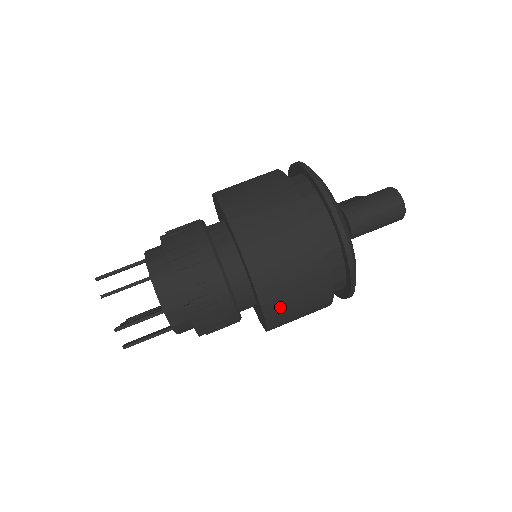
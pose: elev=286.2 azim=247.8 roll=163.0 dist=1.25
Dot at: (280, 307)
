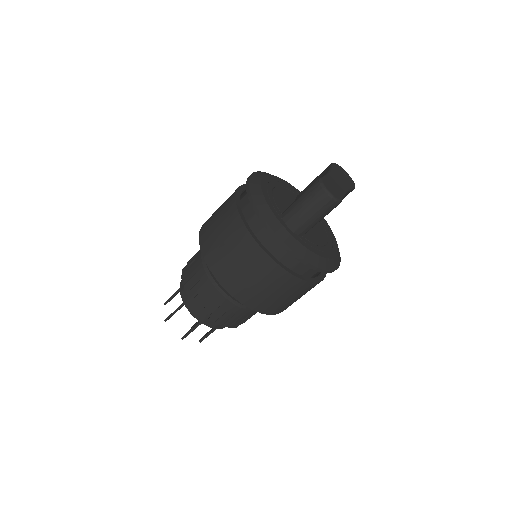
Dot at: (268, 304)
